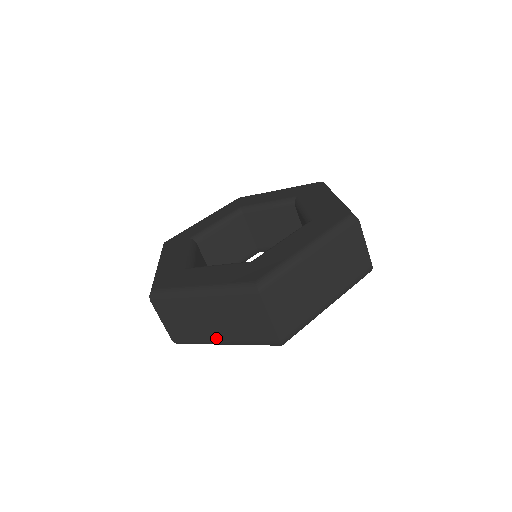
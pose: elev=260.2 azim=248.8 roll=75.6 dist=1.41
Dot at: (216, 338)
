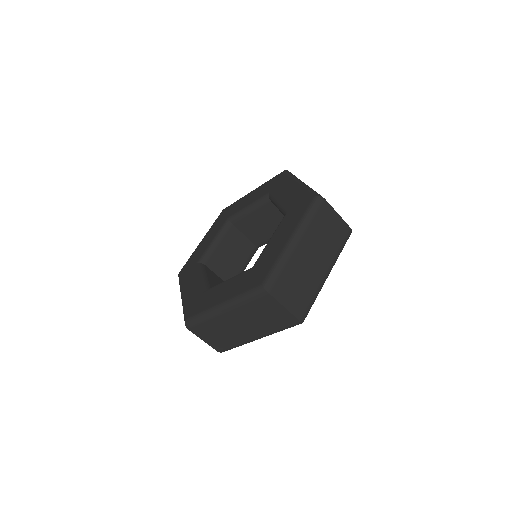
Dot at: (250, 337)
